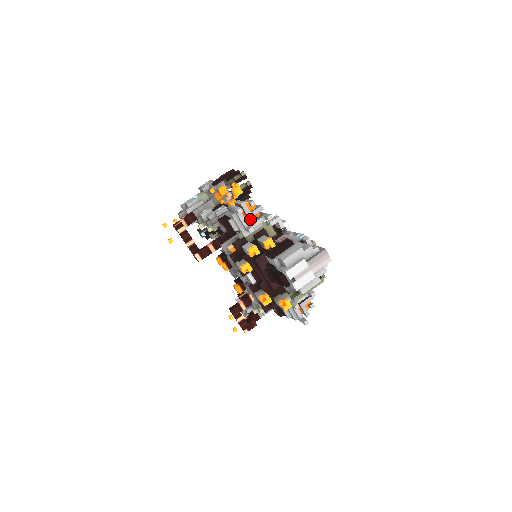
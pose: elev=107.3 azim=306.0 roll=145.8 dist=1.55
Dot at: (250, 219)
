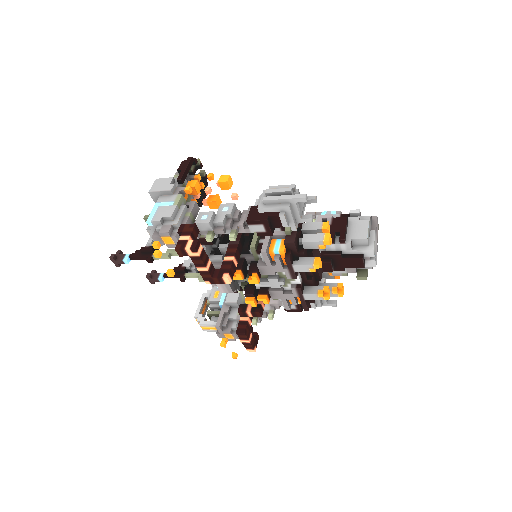
Dot at: occluded
